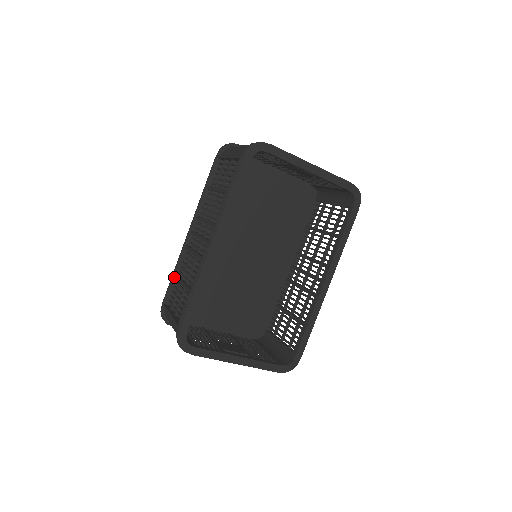
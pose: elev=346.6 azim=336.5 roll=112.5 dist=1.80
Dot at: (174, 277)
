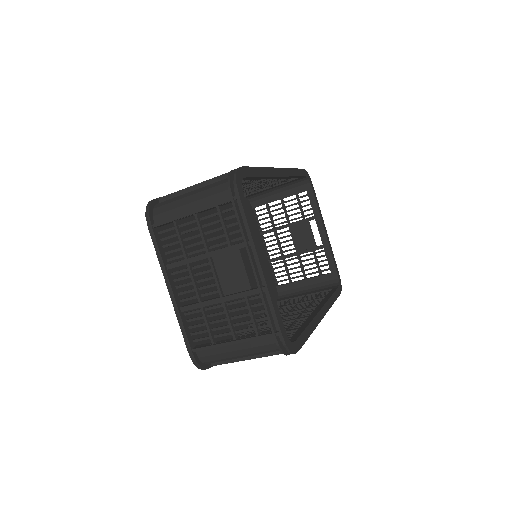
Dot at: occluded
